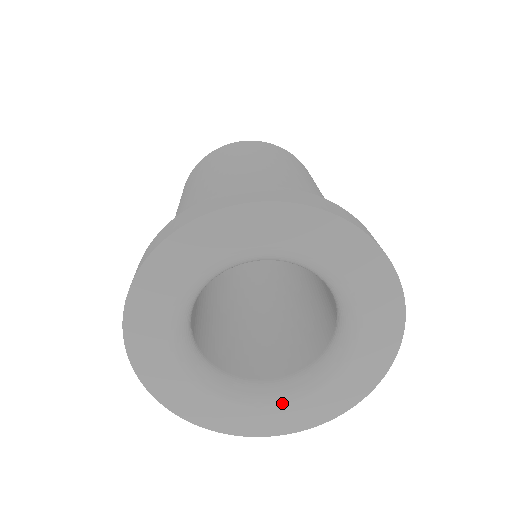
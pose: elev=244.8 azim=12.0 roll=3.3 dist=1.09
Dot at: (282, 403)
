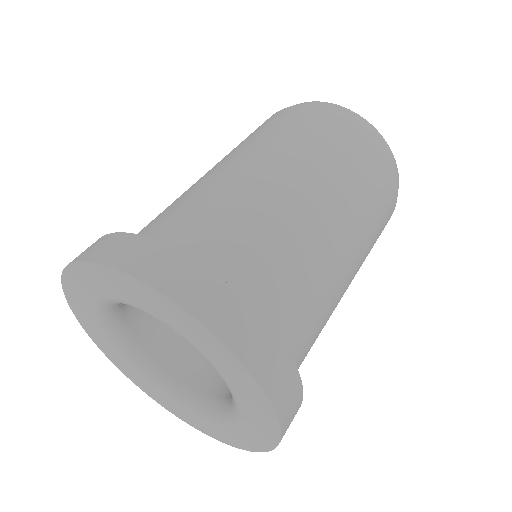
Dot at: (196, 414)
